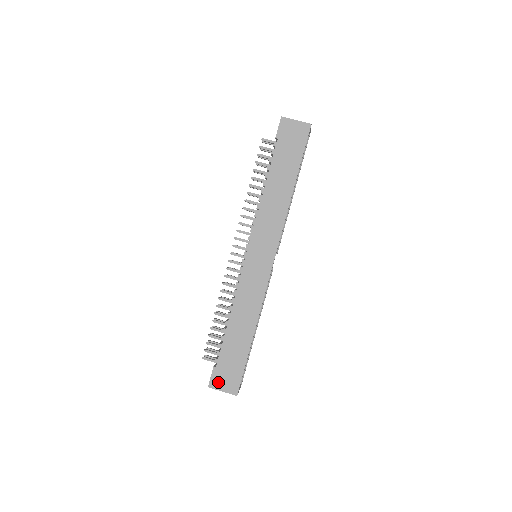
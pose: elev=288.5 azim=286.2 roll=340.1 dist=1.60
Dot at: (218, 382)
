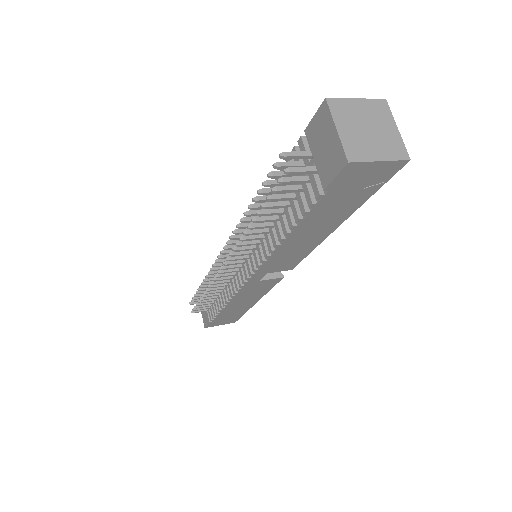
Dot at: occluded
